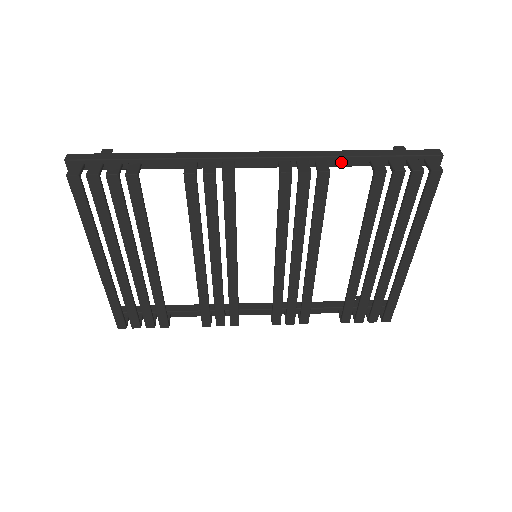
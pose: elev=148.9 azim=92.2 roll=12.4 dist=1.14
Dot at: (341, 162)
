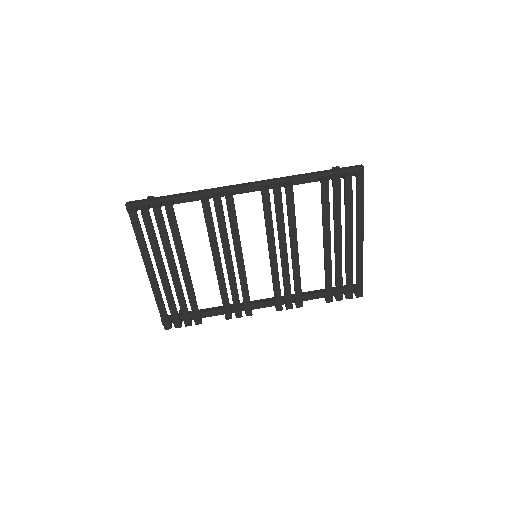
Dot at: (300, 181)
